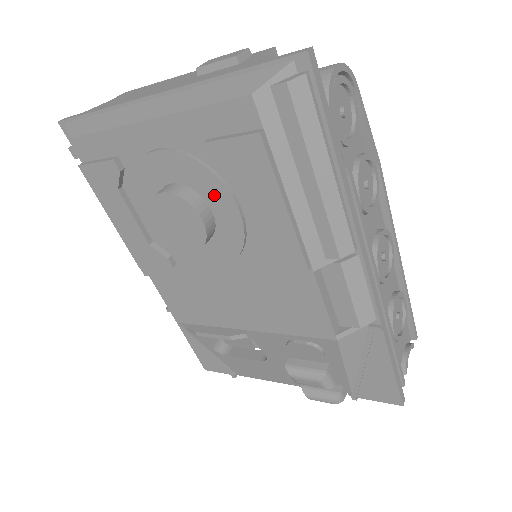
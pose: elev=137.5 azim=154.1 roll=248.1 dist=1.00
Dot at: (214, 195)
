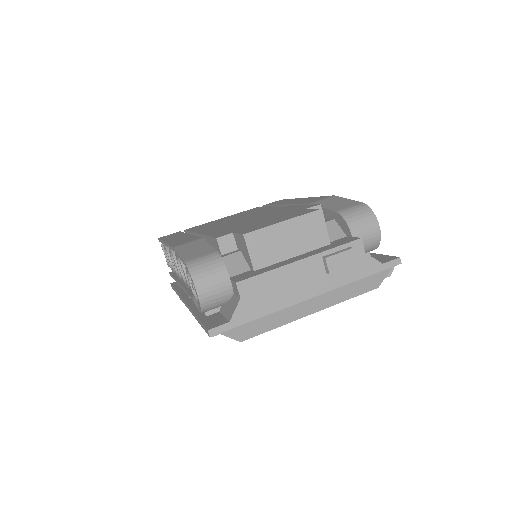
Dot at: occluded
